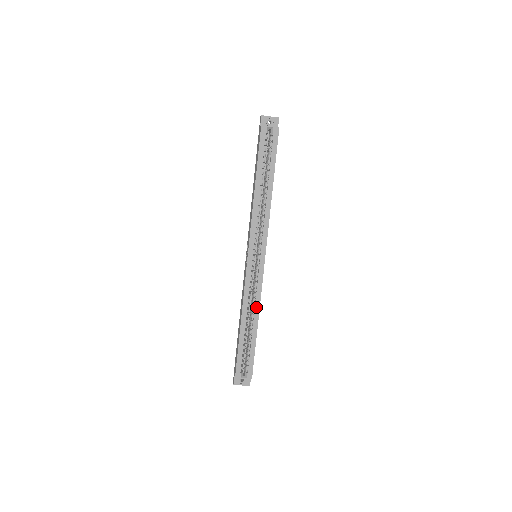
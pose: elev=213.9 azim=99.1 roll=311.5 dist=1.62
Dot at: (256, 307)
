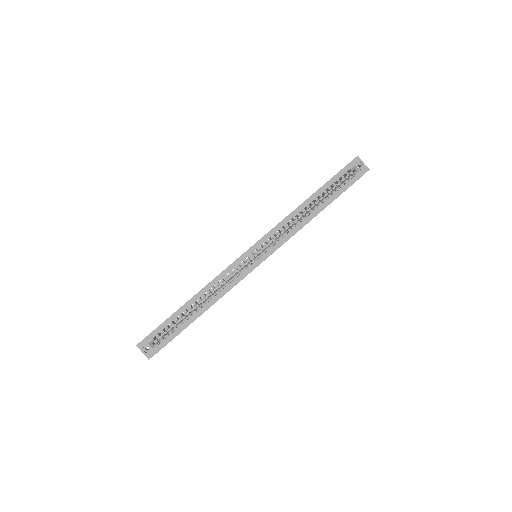
Dot at: (218, 295)
